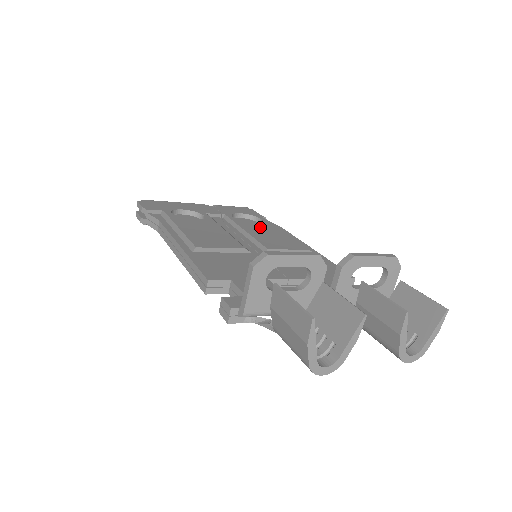
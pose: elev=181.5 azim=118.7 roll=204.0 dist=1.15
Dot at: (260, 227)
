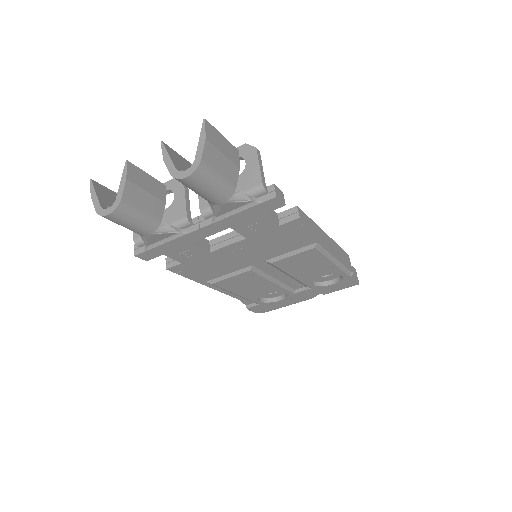
Dot at: occluded
